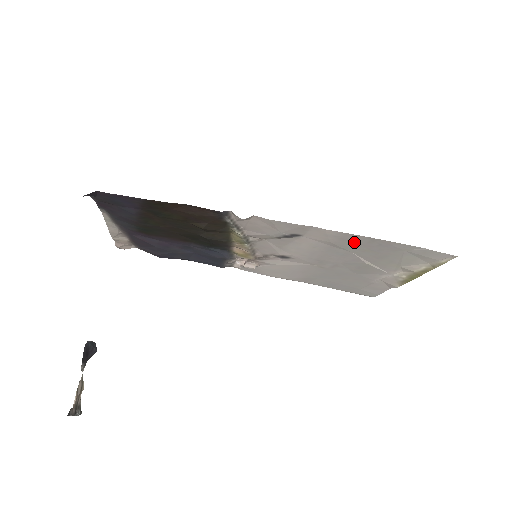
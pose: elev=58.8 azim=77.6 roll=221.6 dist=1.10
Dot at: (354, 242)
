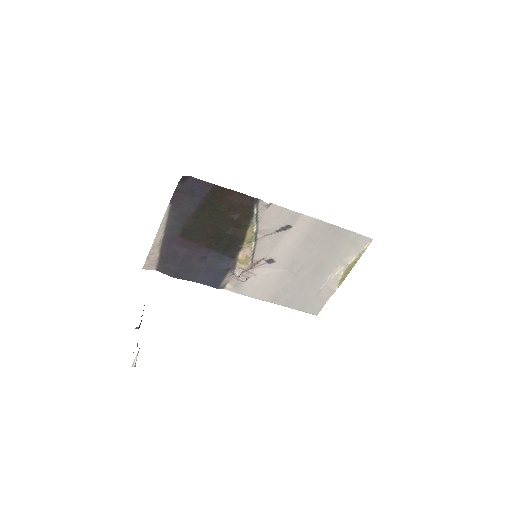
Dot at: (320, 231)
